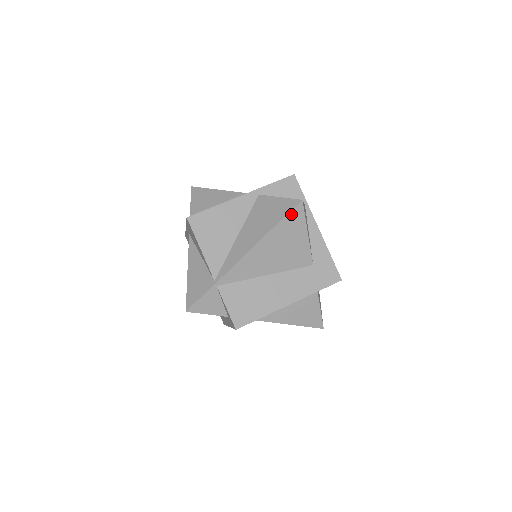
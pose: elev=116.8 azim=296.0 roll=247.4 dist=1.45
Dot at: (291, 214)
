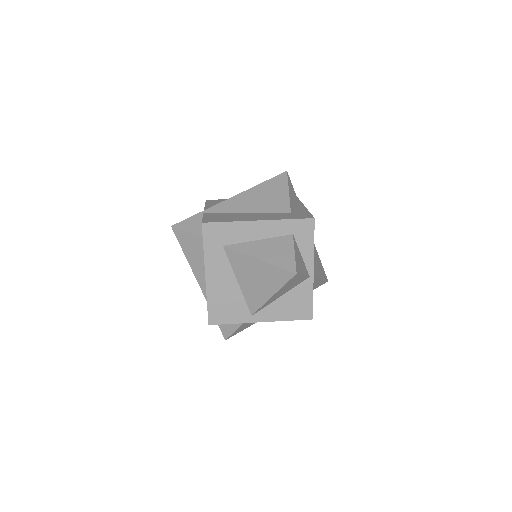
Dot at: (277, 178)
